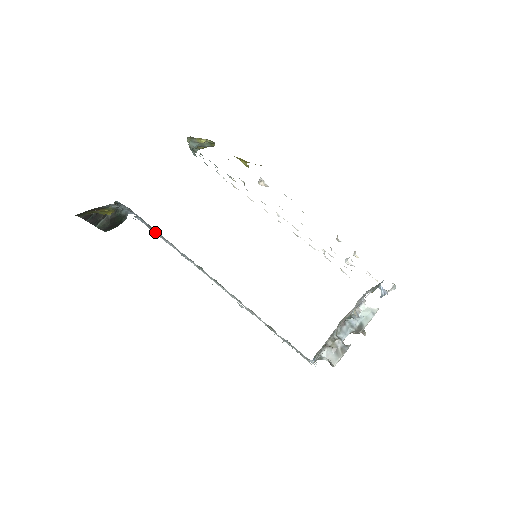
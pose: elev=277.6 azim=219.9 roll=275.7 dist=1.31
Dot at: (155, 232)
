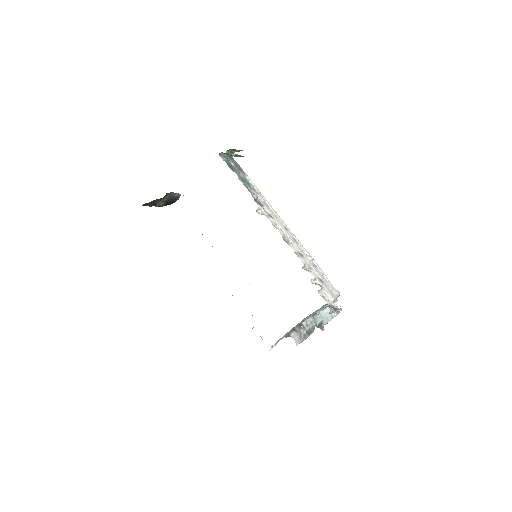
Dot at: occluded
